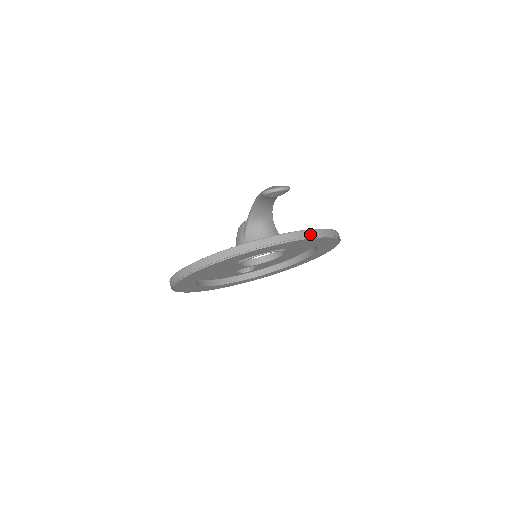
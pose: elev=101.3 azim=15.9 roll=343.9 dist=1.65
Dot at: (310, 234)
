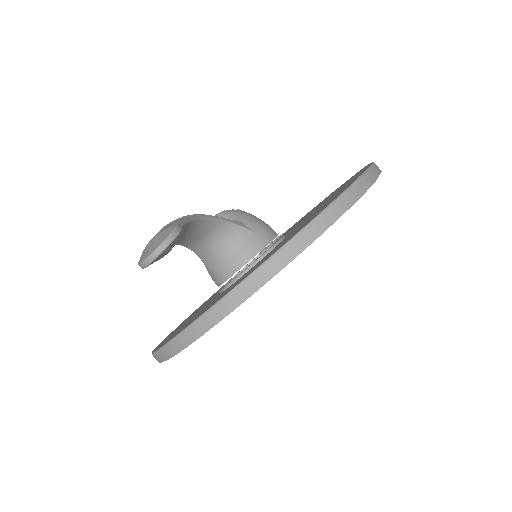
Dot at: (273, 268)
